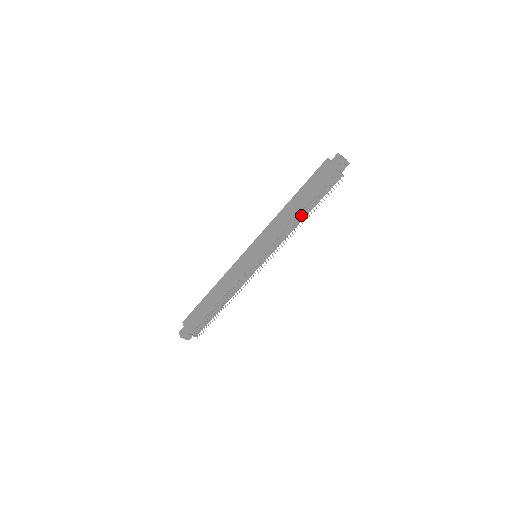
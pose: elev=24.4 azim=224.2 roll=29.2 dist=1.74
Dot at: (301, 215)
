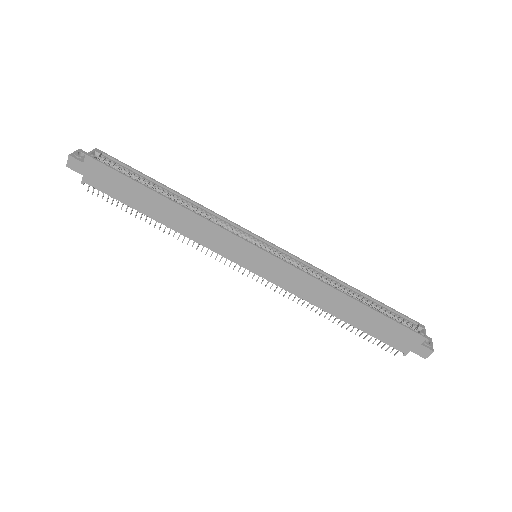
Dot at: occluded
